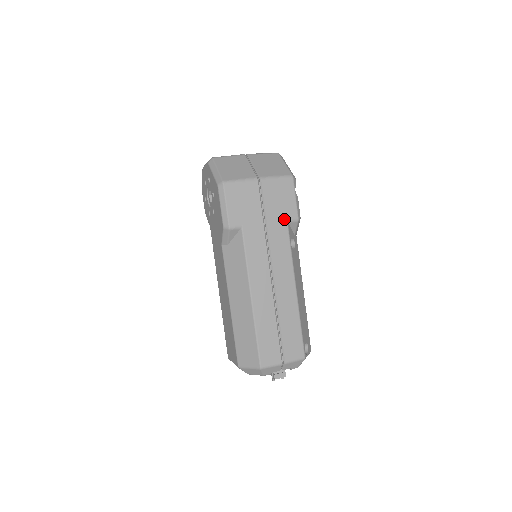
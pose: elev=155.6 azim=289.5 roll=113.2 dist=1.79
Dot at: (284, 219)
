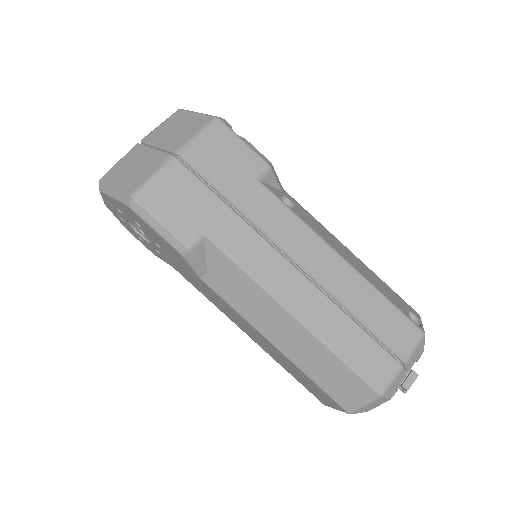
Dot at: (251, 180)
